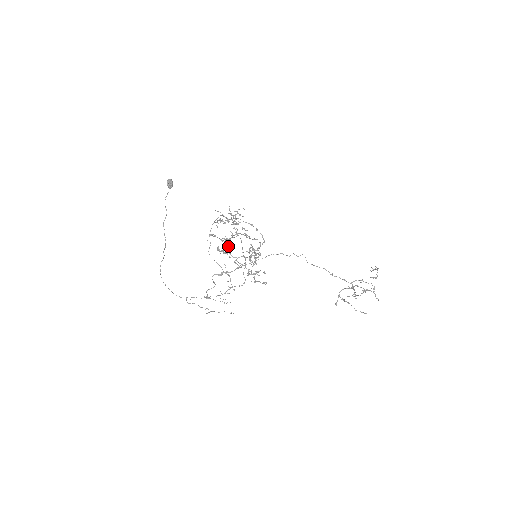
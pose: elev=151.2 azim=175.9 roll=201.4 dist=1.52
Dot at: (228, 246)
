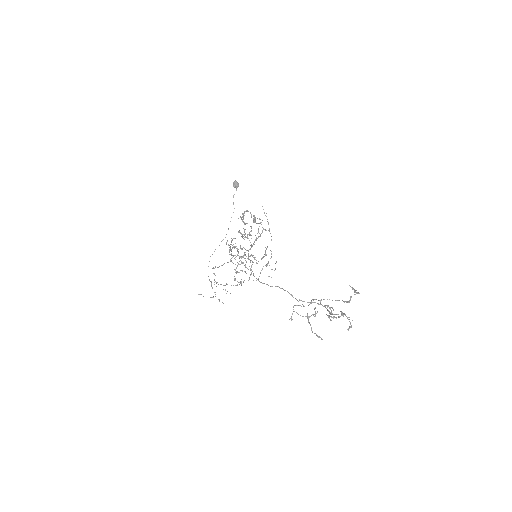
Dot at: (233, 244)
